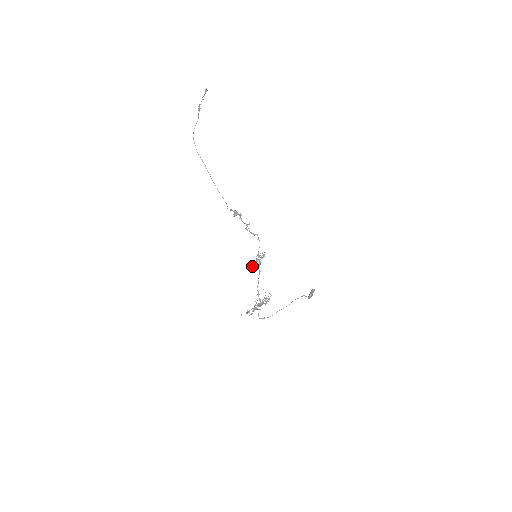
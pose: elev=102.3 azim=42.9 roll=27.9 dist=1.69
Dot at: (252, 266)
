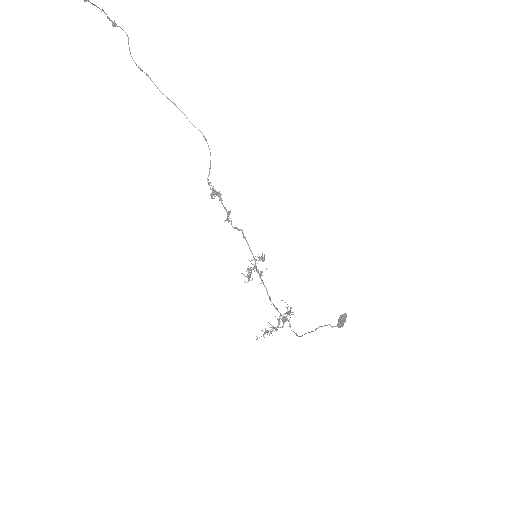
Dot at: (248, 277)
